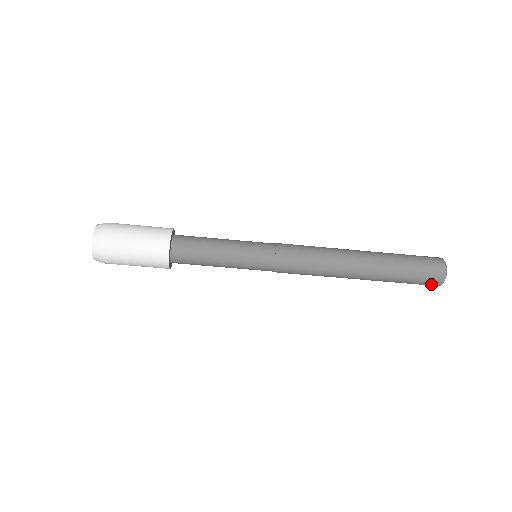
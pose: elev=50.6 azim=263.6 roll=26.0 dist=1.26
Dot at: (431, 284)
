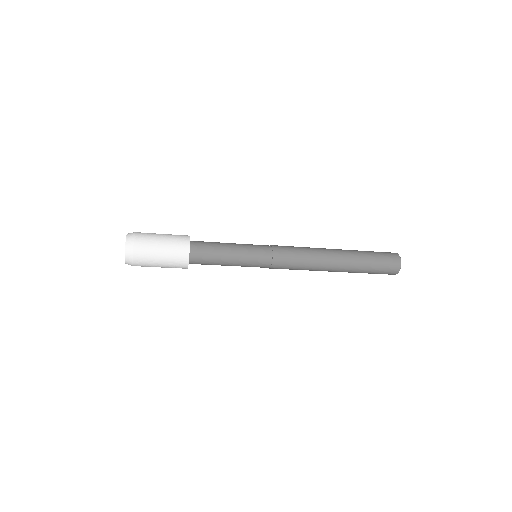
Dot at: (392, 271)
